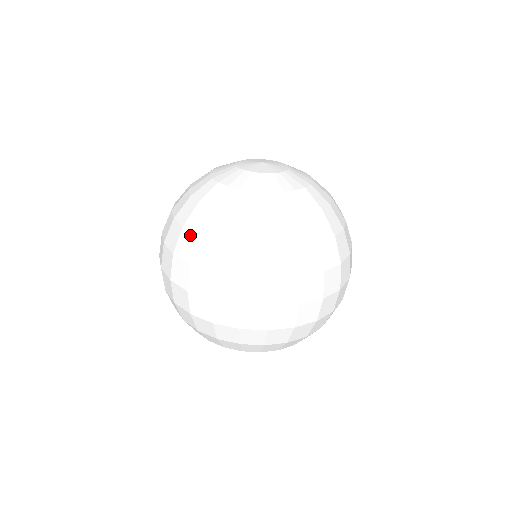
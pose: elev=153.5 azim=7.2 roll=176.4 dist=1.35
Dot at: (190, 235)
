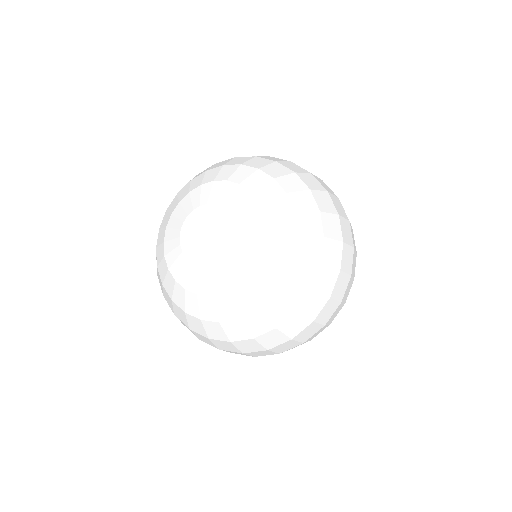
Dot at: (184, 324)
